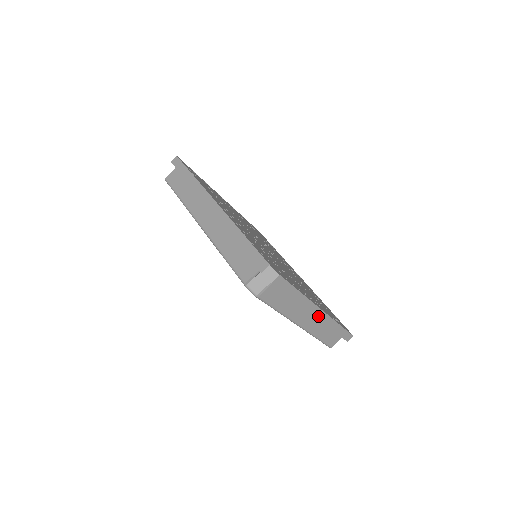
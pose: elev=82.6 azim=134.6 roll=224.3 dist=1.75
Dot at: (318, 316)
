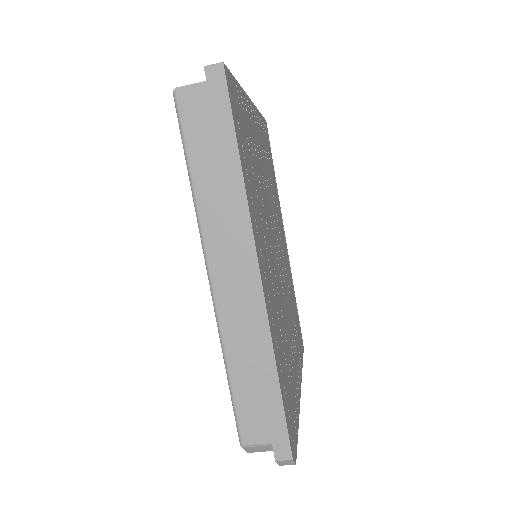
Dot at: occluded
